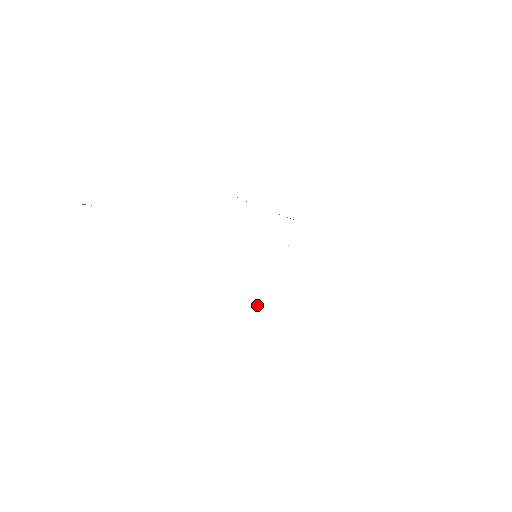
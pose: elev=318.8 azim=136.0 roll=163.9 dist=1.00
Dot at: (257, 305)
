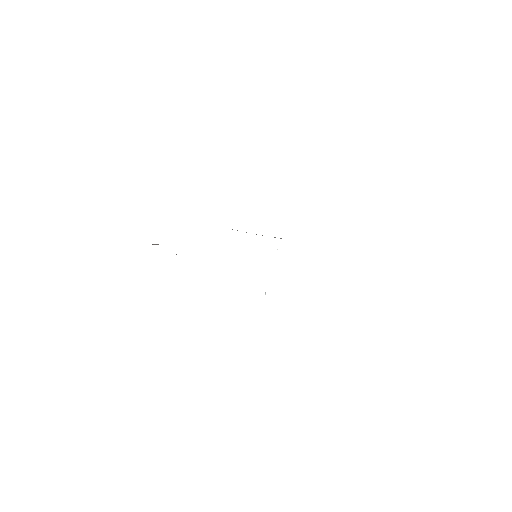
Dot at: (265, 294)
